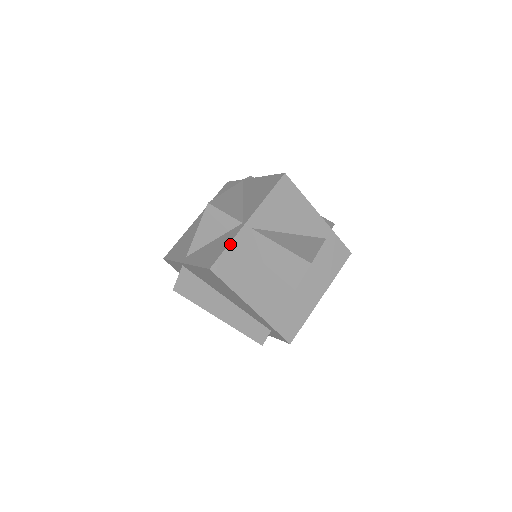
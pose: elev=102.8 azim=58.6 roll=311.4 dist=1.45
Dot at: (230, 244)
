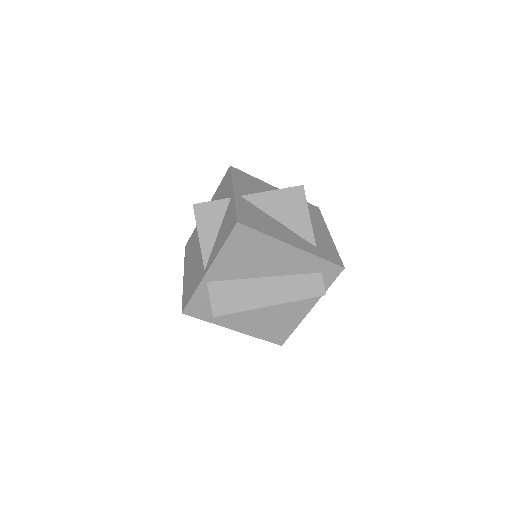
Dot at: (236, 206)
